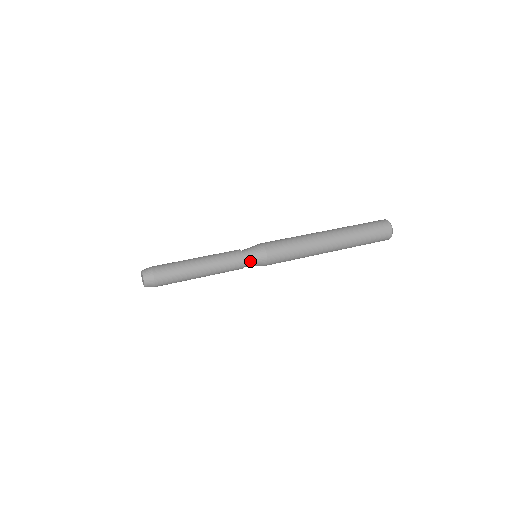
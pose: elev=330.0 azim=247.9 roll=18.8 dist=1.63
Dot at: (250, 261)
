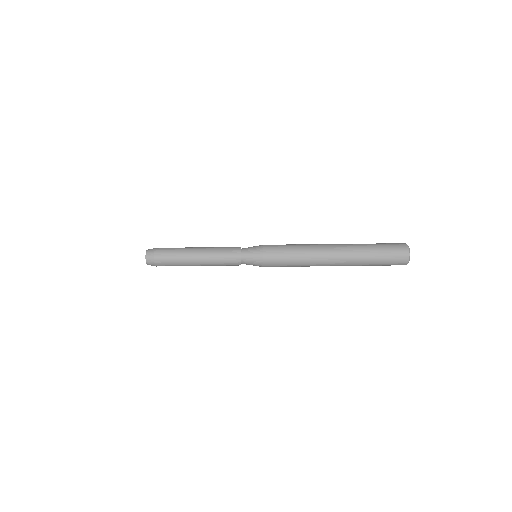
Dot at: (247, 251)
